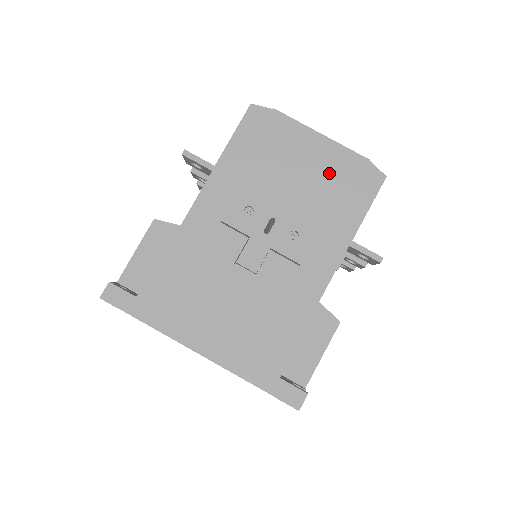
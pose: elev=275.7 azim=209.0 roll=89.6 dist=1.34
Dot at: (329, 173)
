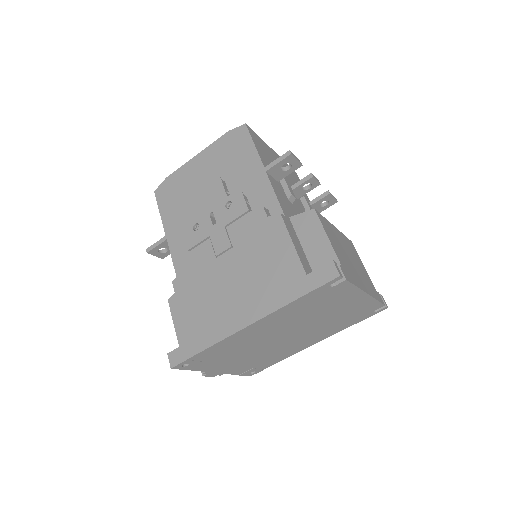
Dot at: (218, 162)
